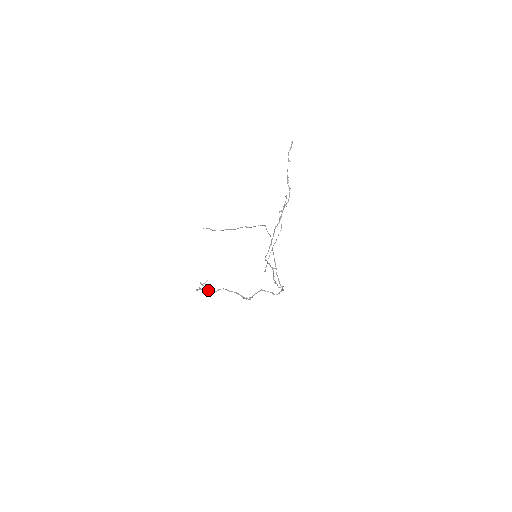
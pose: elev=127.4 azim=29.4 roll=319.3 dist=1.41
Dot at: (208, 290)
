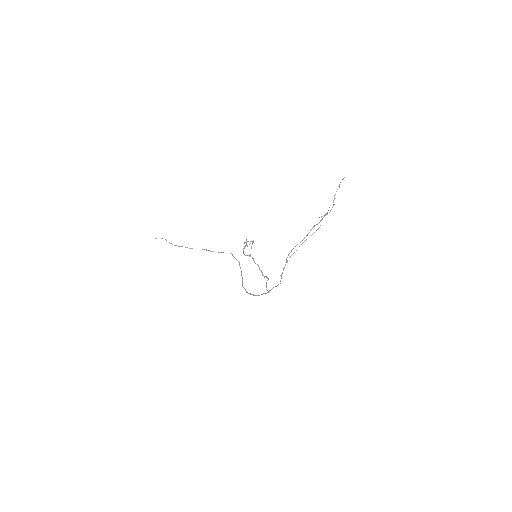
Dot at: (243, 251)
